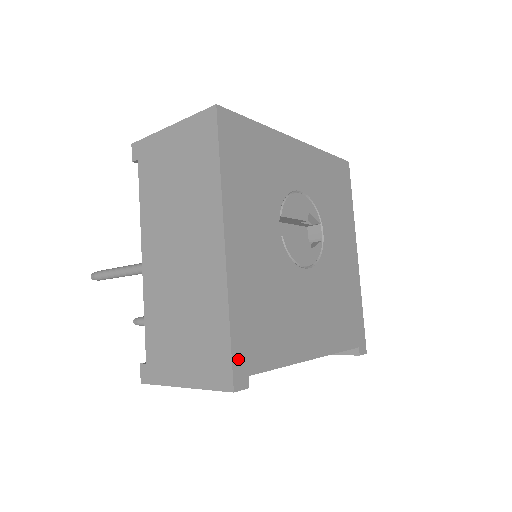
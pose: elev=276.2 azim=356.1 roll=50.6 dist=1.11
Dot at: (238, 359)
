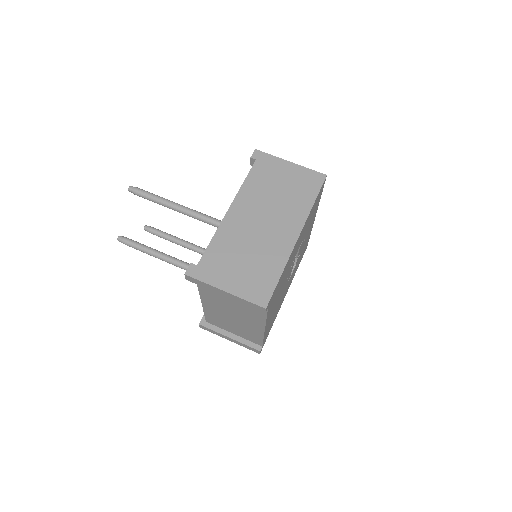
Dot at: occluded
